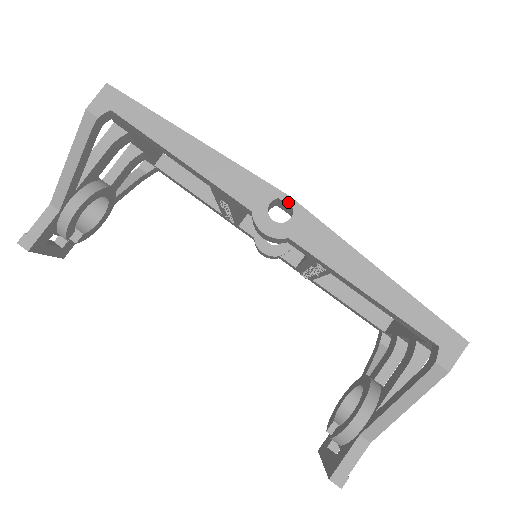
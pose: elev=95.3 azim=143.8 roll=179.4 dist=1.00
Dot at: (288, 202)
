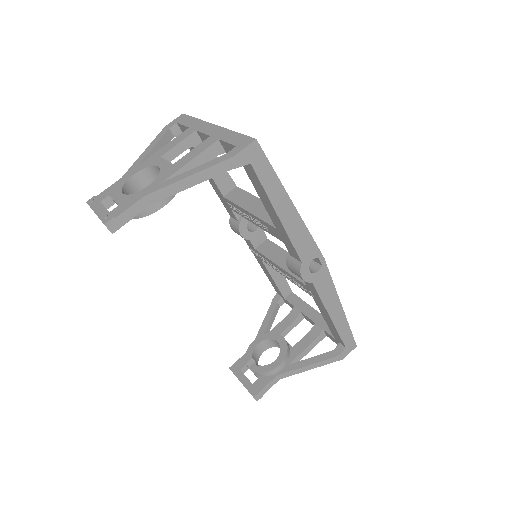
Dot at: (322, 261)
